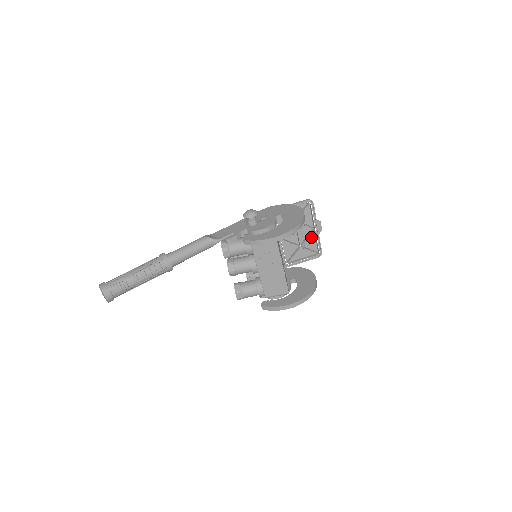
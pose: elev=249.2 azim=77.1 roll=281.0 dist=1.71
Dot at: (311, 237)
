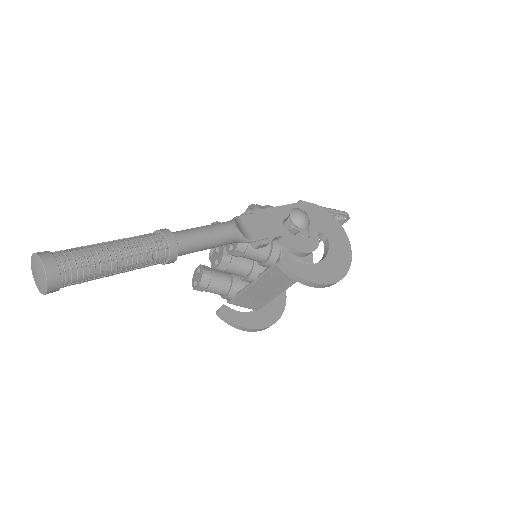
Dot at: occluded
